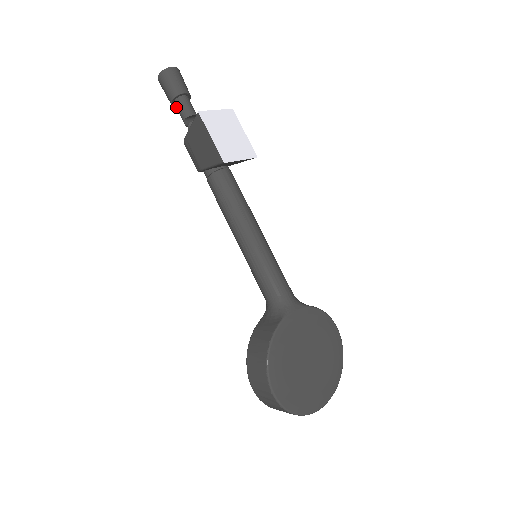
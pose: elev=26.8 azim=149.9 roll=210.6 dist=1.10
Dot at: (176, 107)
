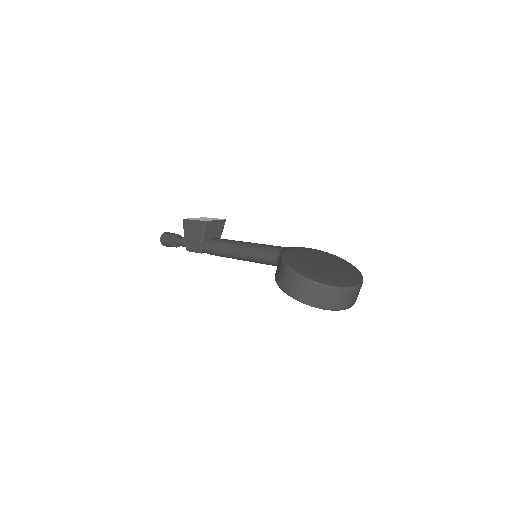
Dot at: (176, 243)
